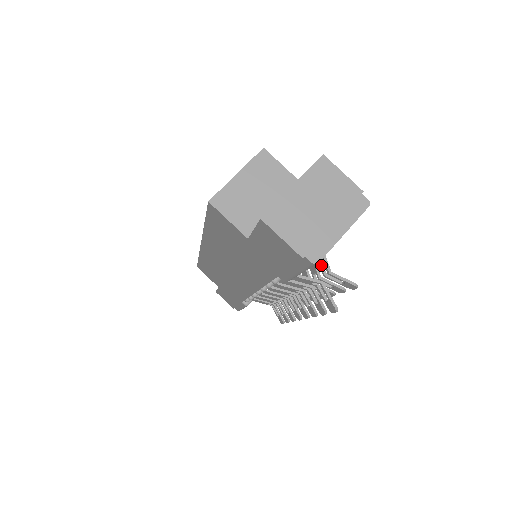
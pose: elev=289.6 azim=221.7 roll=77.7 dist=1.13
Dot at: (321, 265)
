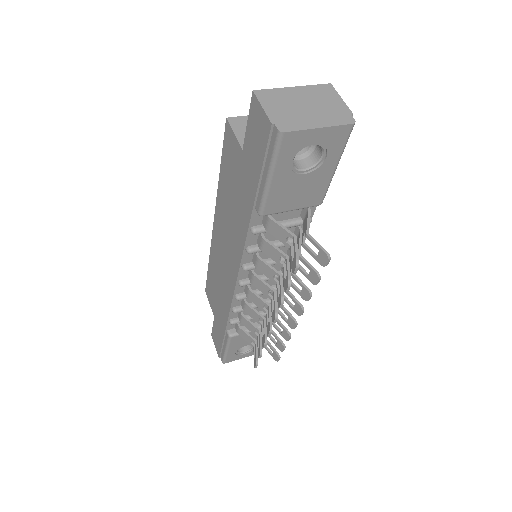
Dot at: (303, 233)
